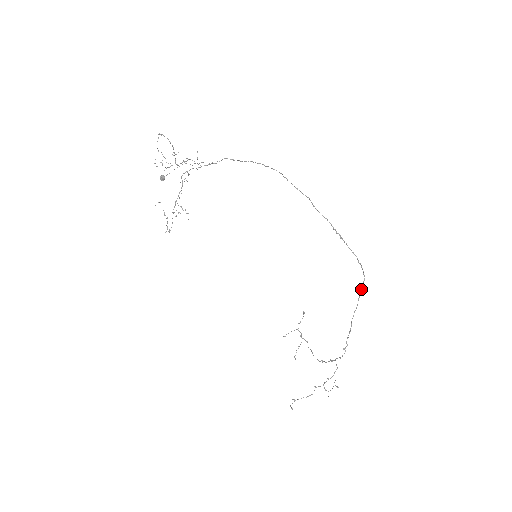
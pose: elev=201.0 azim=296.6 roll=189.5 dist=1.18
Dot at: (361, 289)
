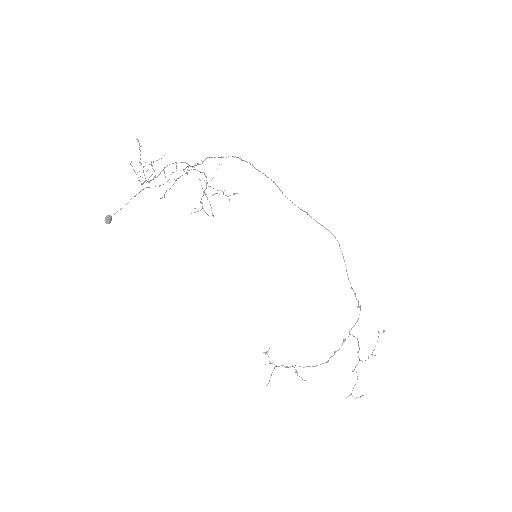
Dot at: occluded
